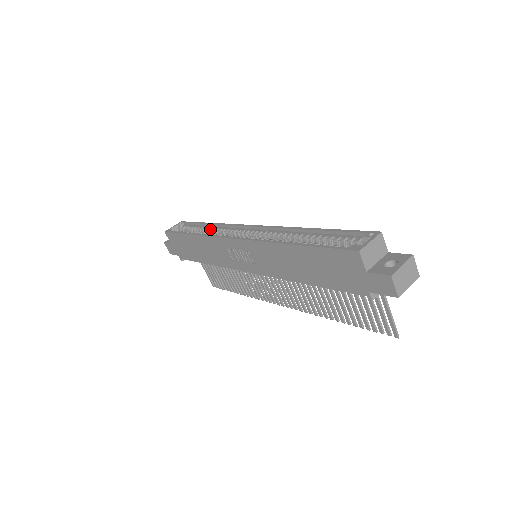
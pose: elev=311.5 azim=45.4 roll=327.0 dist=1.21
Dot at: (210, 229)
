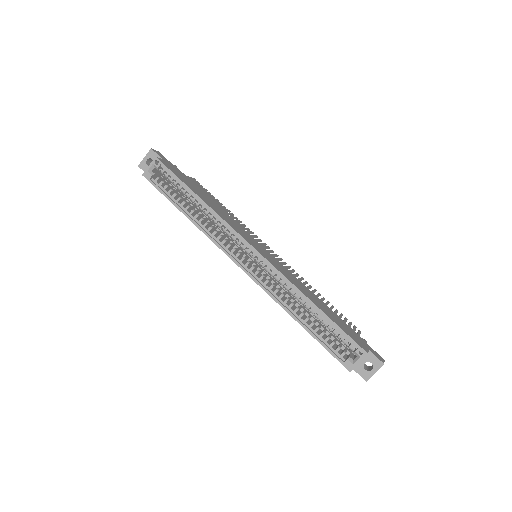
Dot at: (203, 209)
